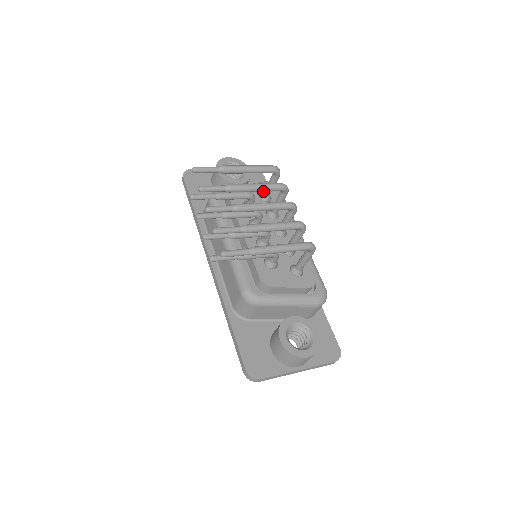
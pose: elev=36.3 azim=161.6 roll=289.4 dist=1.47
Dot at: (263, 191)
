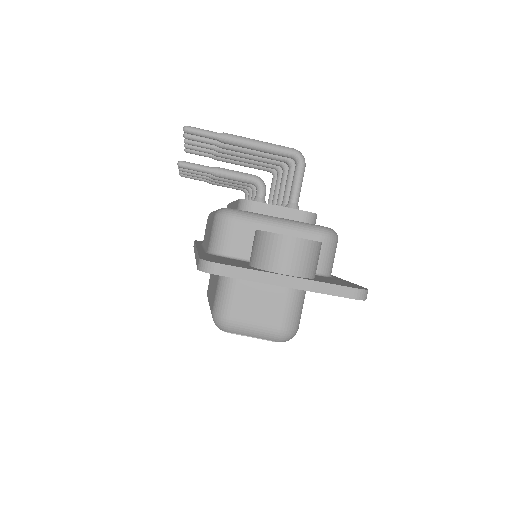
Dot at: occluded
